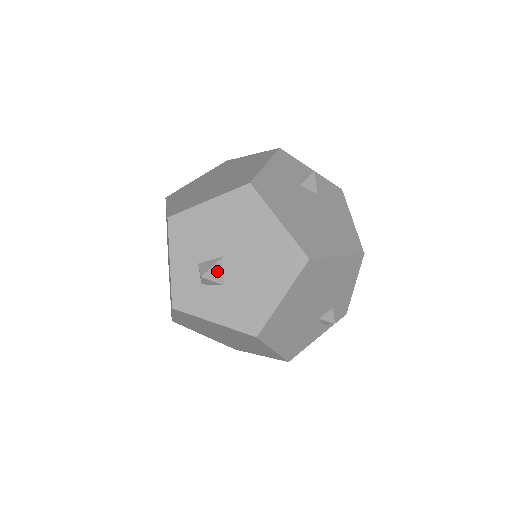
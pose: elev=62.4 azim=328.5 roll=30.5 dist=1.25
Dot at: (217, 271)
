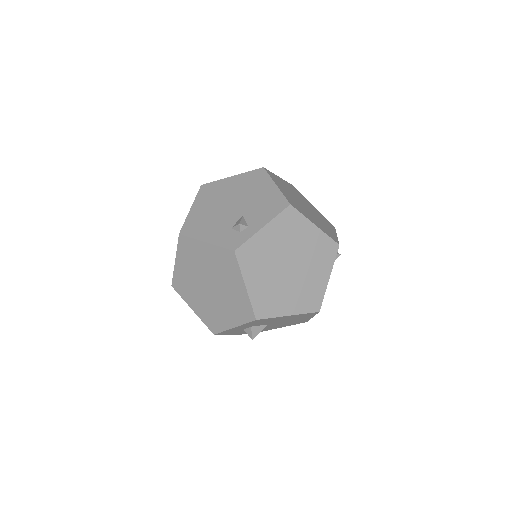
Dot at: (260, 330)
